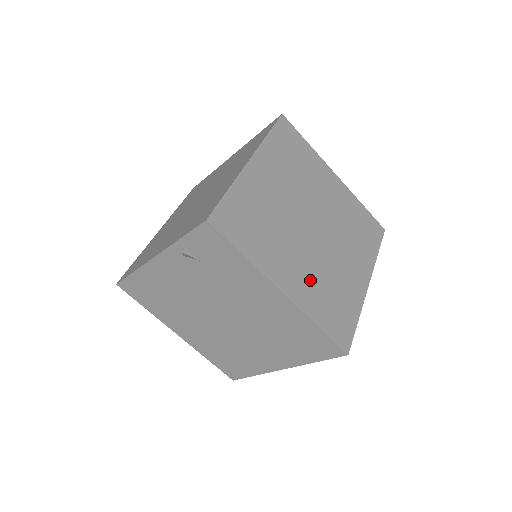
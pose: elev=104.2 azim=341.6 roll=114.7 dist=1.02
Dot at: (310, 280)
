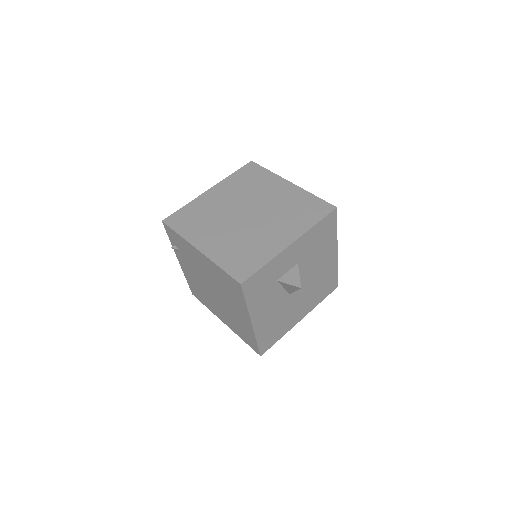
Dot at: (227, 243)
